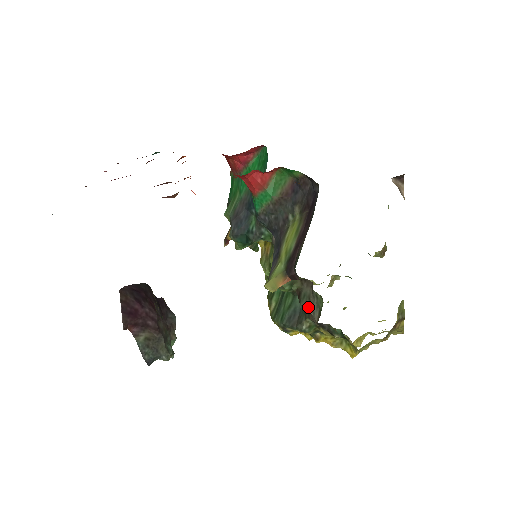
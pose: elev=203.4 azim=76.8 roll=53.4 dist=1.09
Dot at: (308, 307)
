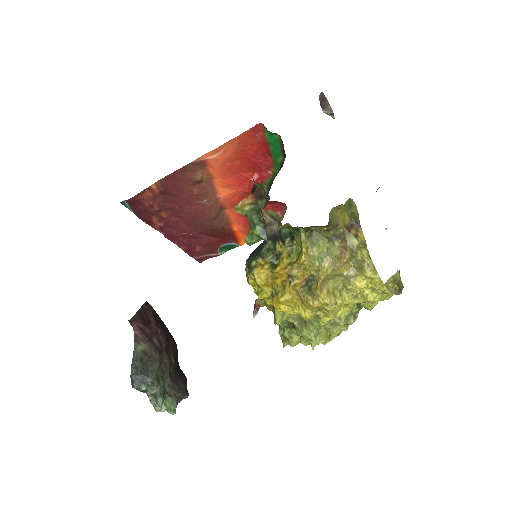
Dot at: occluded
